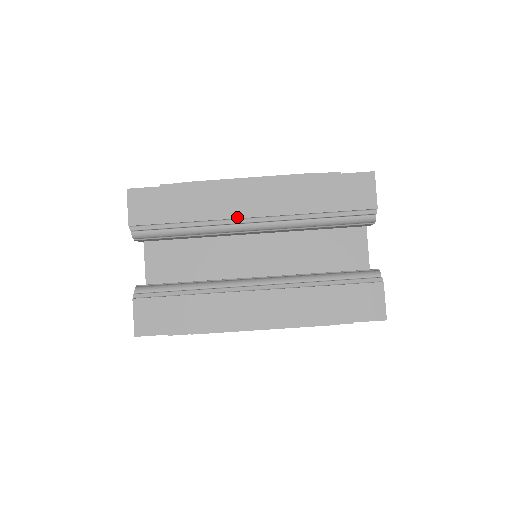
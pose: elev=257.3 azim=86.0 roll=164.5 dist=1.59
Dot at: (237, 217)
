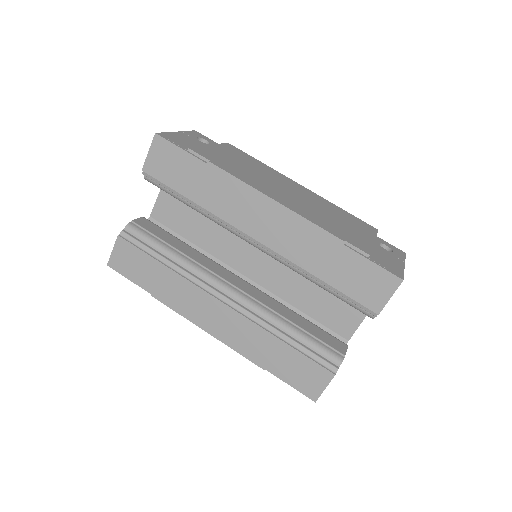
Dot at: (241, 229)
